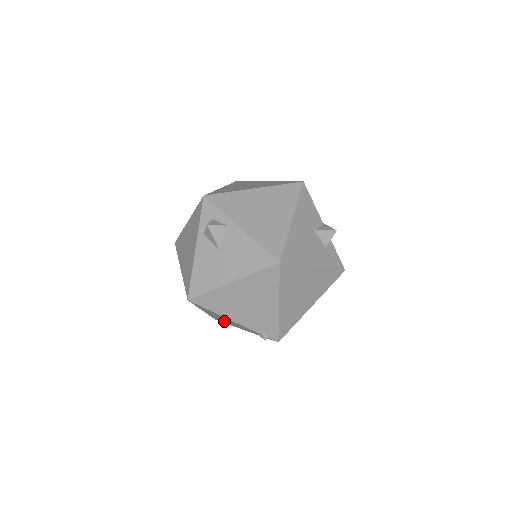
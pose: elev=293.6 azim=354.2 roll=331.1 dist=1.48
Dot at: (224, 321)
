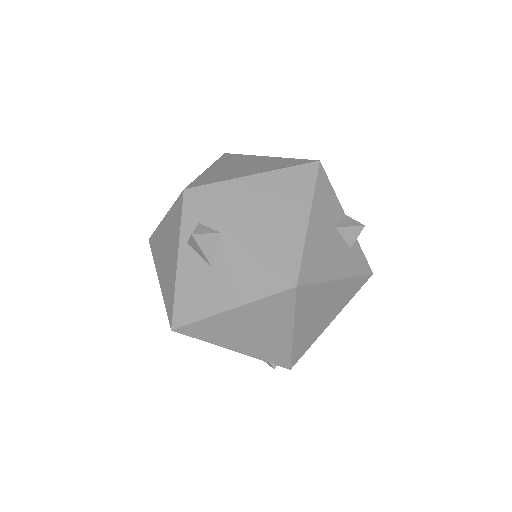
Dot at: occluded
